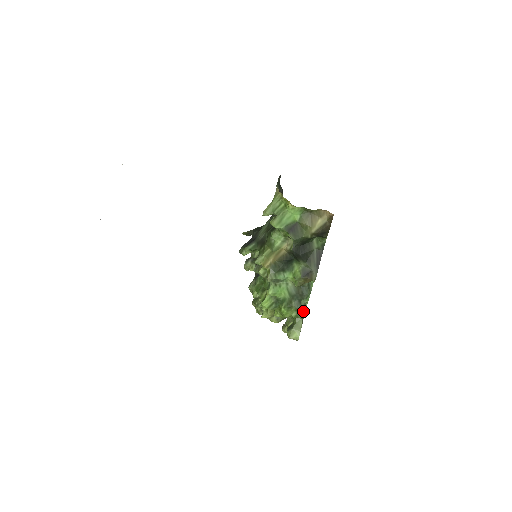
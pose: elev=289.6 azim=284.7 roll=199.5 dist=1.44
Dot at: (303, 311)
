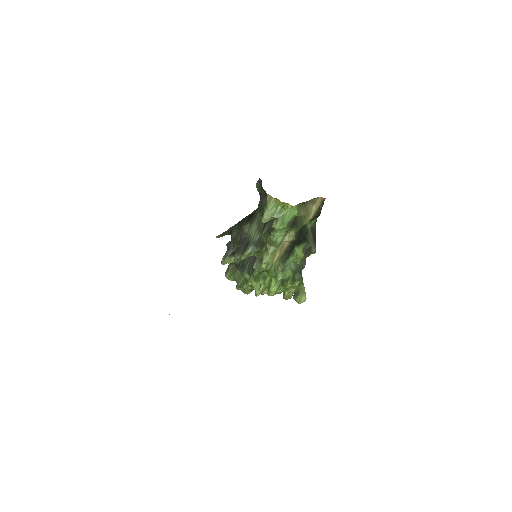
Dot at: (302, 277)
